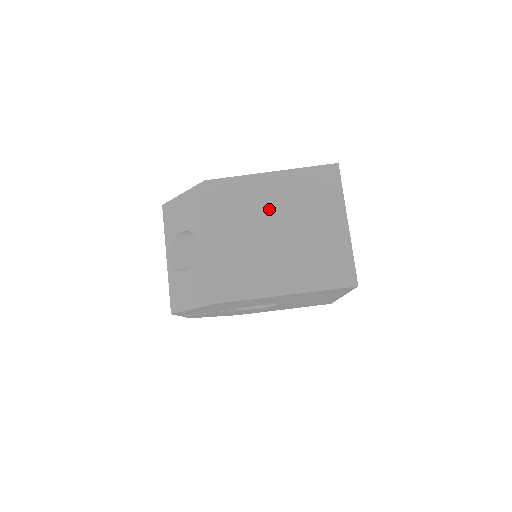
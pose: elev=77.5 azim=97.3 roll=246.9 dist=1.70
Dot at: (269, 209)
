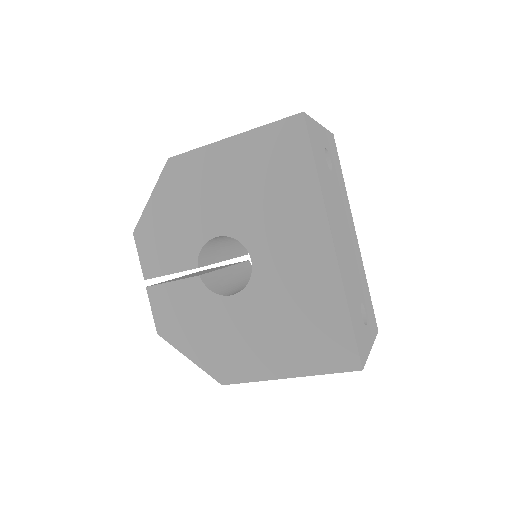
Dot at: occluded
